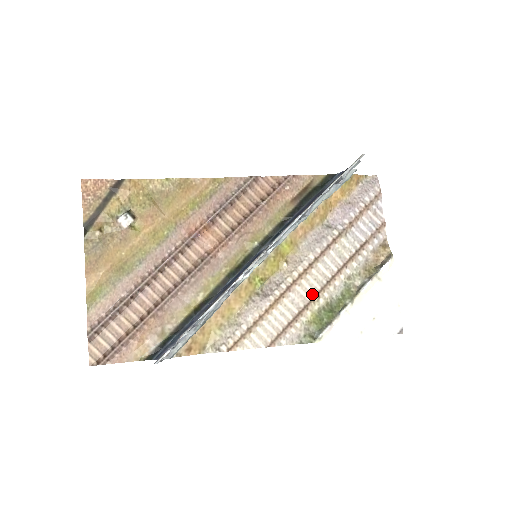
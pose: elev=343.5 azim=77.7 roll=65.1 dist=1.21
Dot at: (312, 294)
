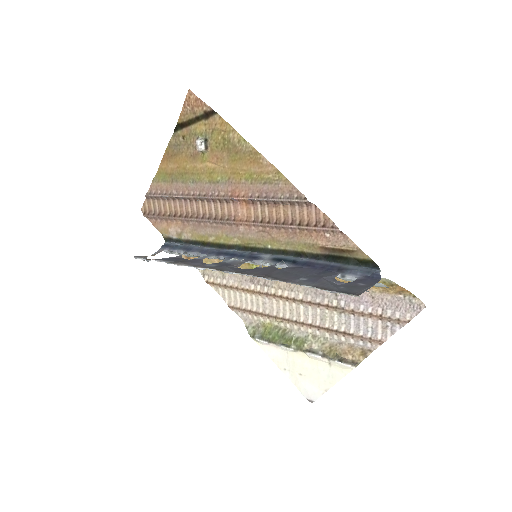
Dot at: (279, 315)
